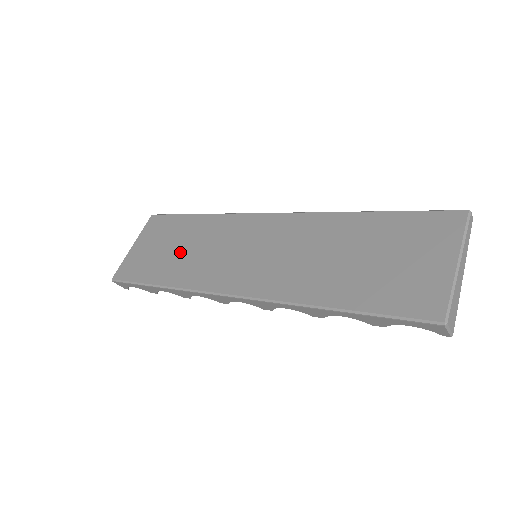
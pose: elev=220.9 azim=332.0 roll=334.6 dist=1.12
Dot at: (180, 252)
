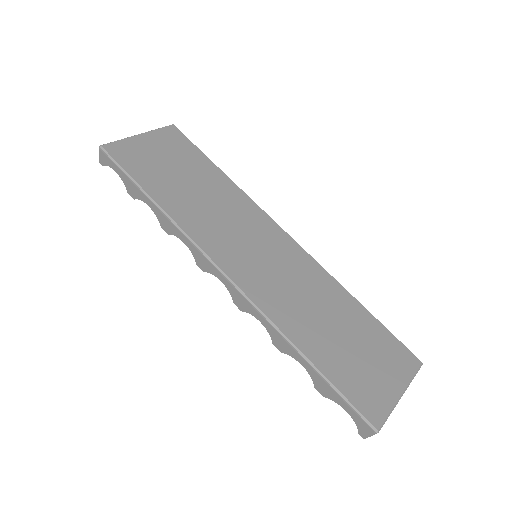
Dot at: (189, 188)
